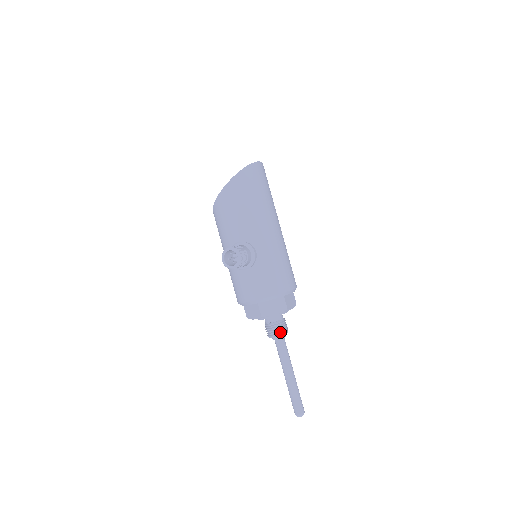
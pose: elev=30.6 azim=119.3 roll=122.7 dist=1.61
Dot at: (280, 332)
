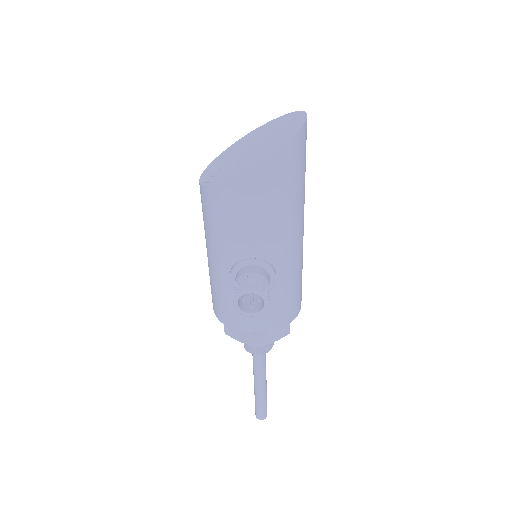
Dot at: (267, 350)
